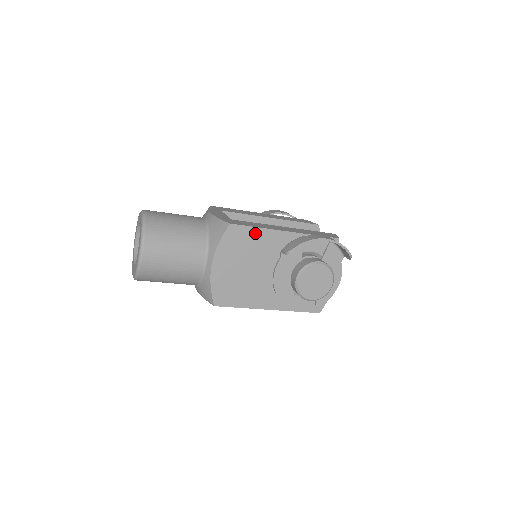
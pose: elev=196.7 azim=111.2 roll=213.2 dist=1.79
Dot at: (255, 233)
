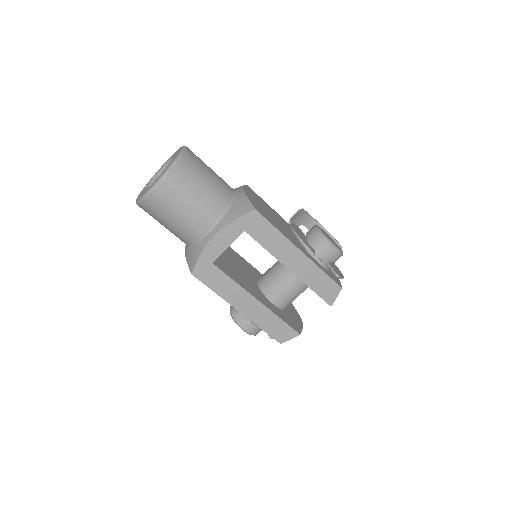
Dot at: (265, 203)
